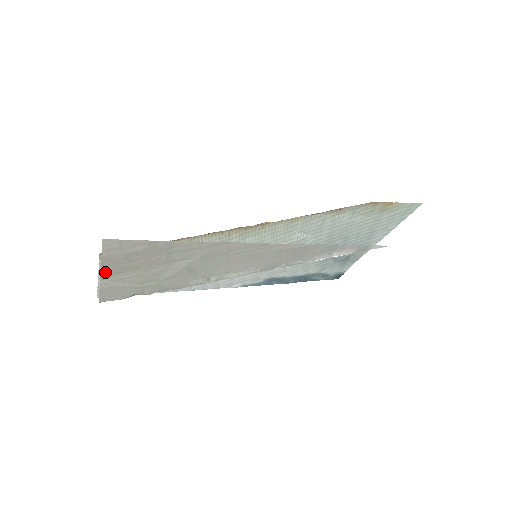
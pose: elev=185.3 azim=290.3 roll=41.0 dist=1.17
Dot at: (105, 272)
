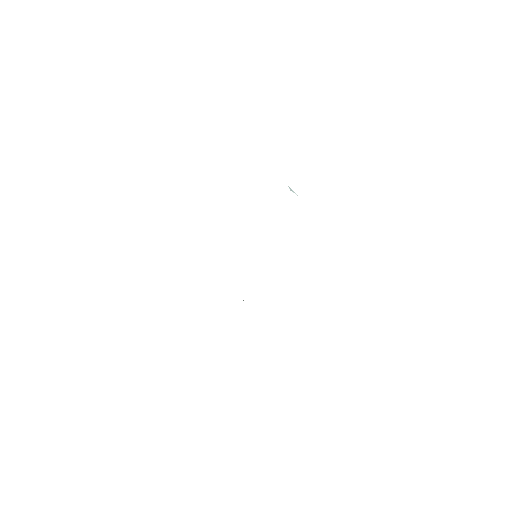
Dot at: occluded
